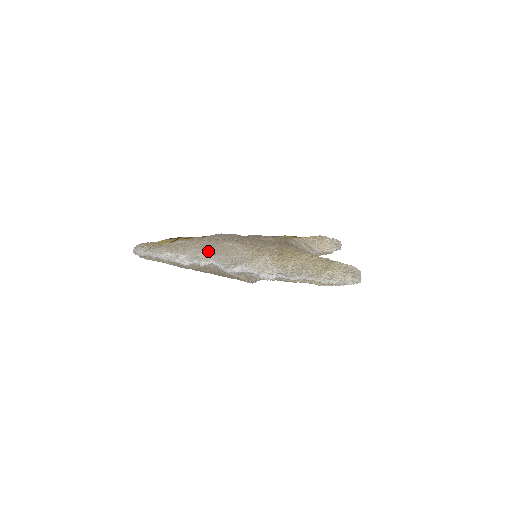
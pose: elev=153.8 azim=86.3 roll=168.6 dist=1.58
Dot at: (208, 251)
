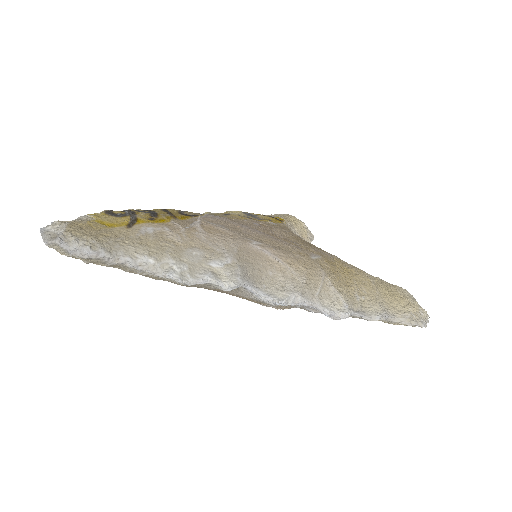
Dot at: (226, 260)
